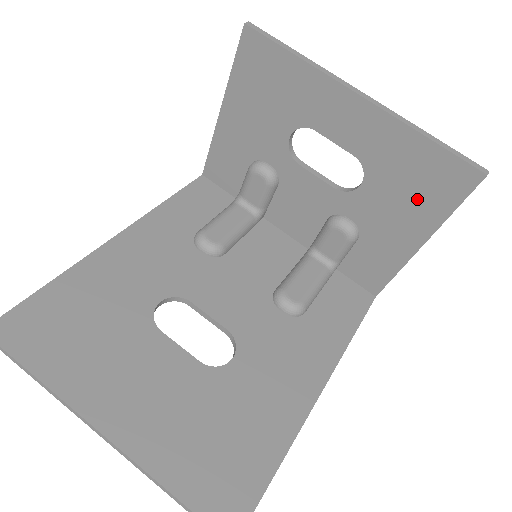
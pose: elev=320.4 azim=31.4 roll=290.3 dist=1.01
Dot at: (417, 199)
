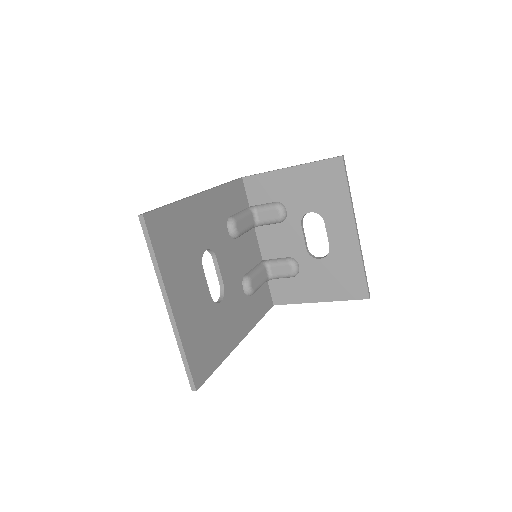
Dot at: (336, 284)
